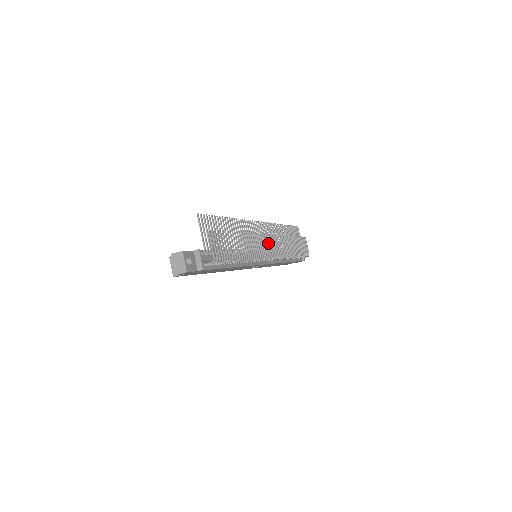
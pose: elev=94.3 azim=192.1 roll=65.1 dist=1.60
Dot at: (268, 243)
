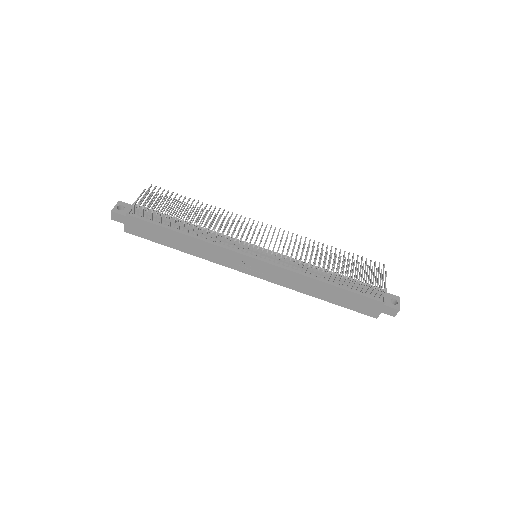
Dot at: (257, 234)
